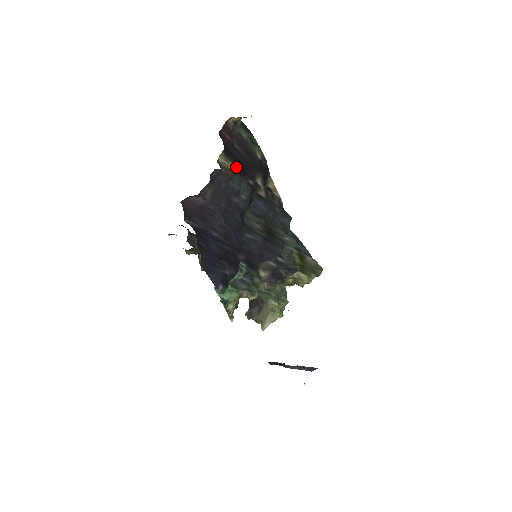
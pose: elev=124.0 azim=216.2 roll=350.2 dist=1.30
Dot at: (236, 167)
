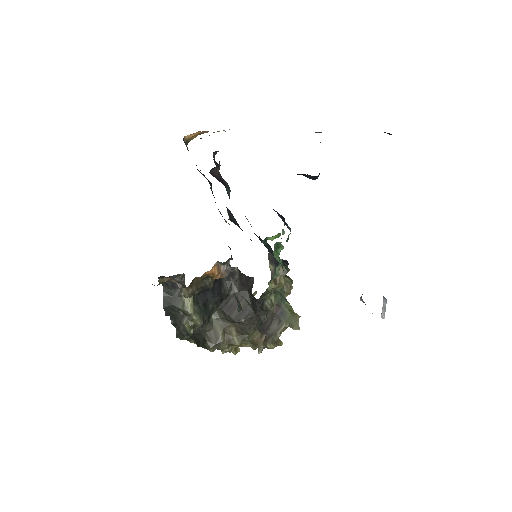
Dot at: occluded
